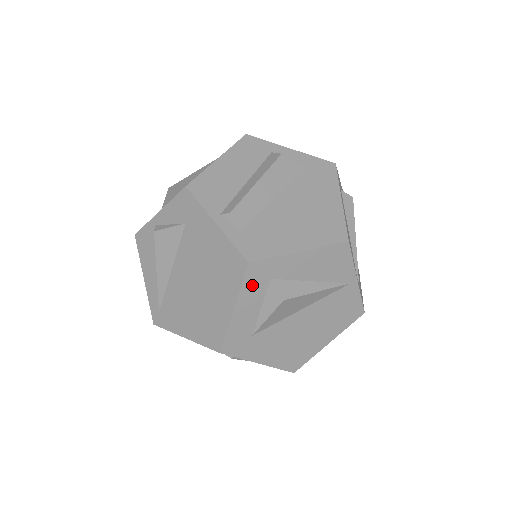
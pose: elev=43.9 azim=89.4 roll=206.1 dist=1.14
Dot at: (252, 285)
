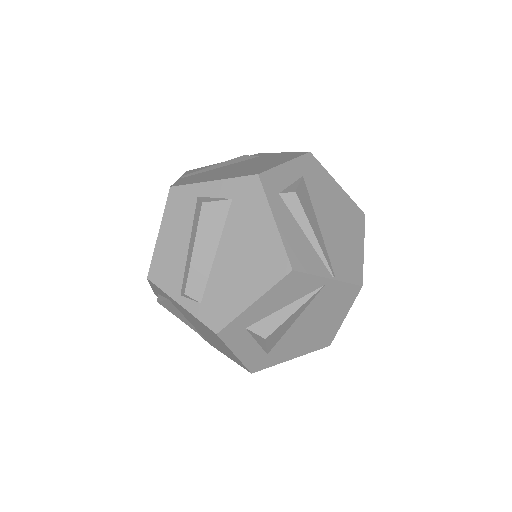
Dot at: (234, 339)
